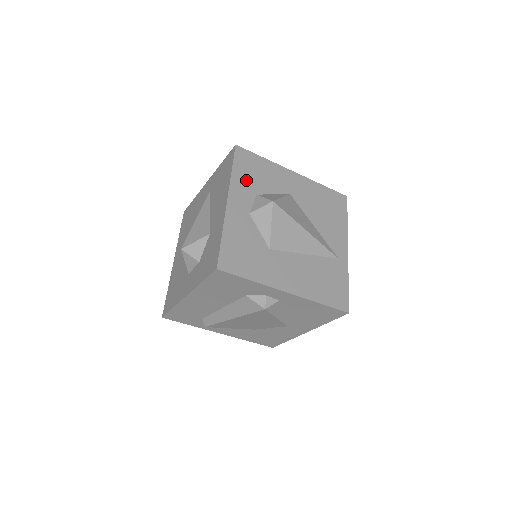
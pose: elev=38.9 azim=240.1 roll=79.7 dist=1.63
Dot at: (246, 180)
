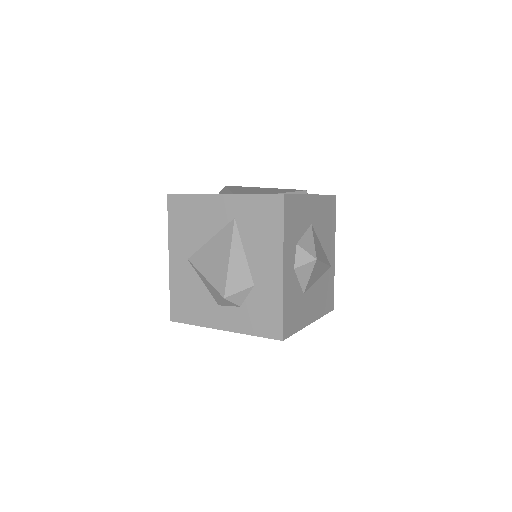
Dot at: (291, 233)
